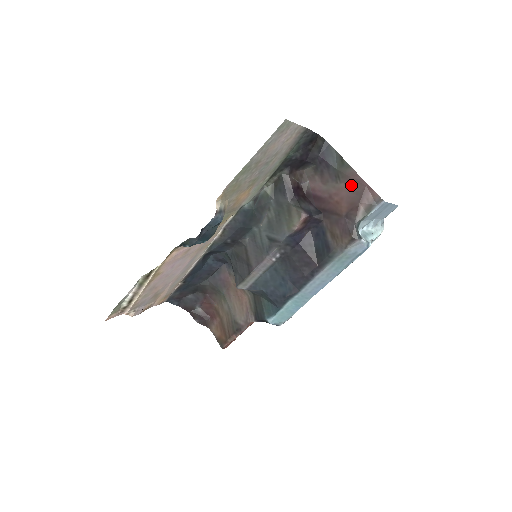
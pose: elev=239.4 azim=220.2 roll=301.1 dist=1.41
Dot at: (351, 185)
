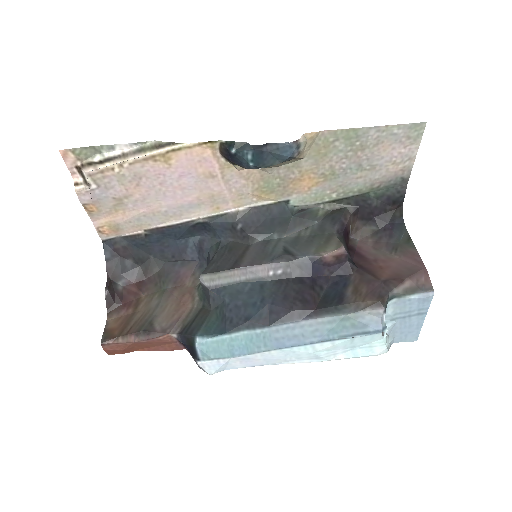
Dot at: (406, 261)
